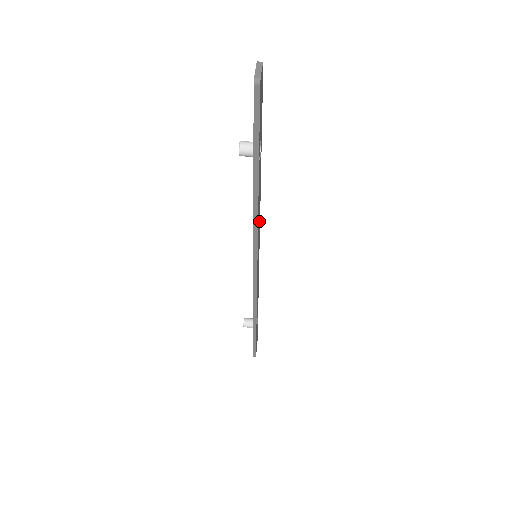
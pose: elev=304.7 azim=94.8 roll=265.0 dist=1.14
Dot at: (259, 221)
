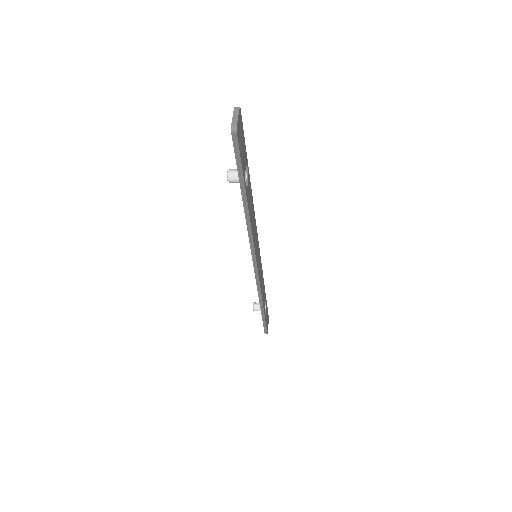
Dot at: (255, 228)
